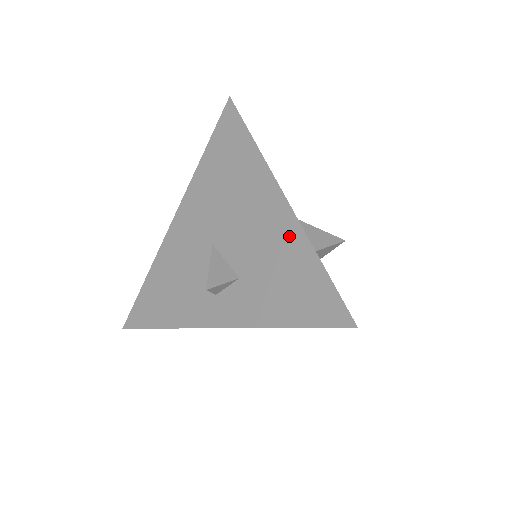
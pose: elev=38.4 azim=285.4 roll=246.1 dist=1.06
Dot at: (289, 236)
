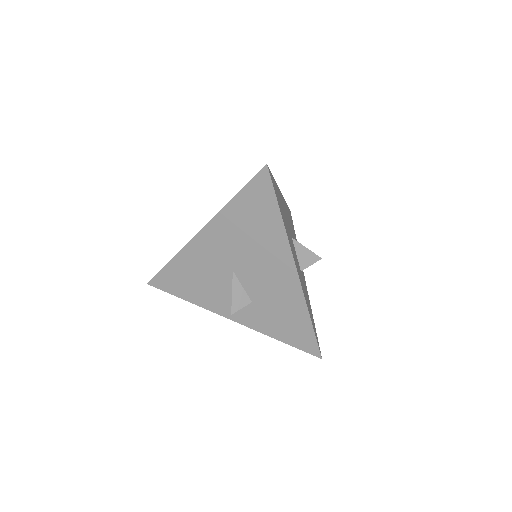
Dot at: (294, 298)
